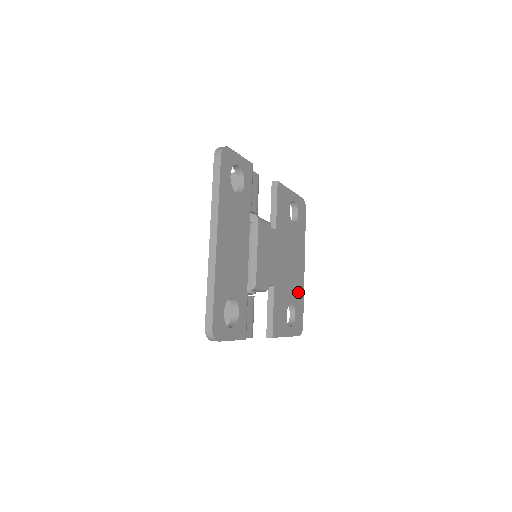
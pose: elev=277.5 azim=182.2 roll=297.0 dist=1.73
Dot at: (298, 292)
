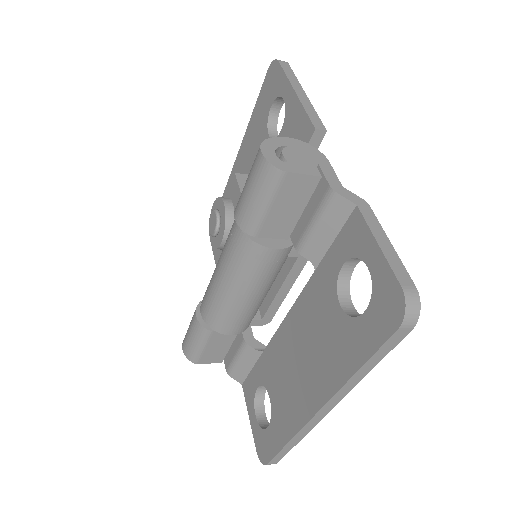
Dot at: occluded
